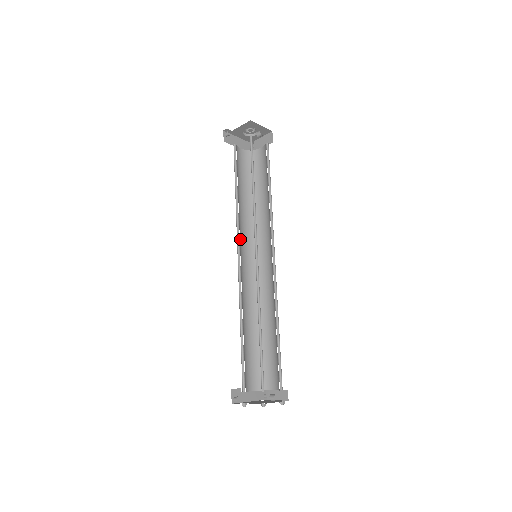
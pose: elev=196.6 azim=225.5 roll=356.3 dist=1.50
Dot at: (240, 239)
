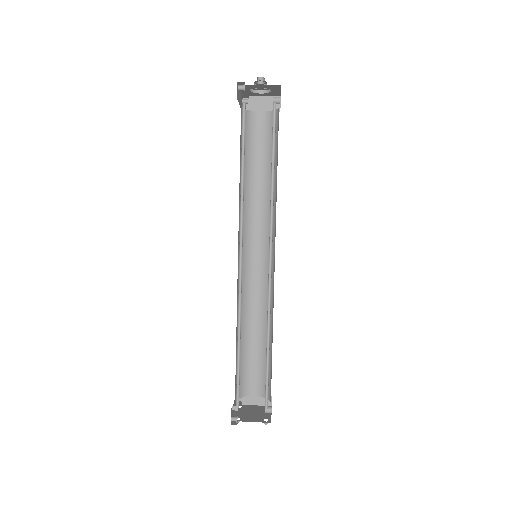
Dot at: (240, 233)
